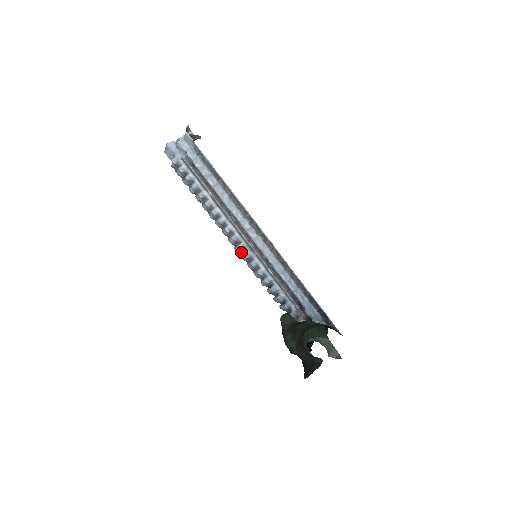
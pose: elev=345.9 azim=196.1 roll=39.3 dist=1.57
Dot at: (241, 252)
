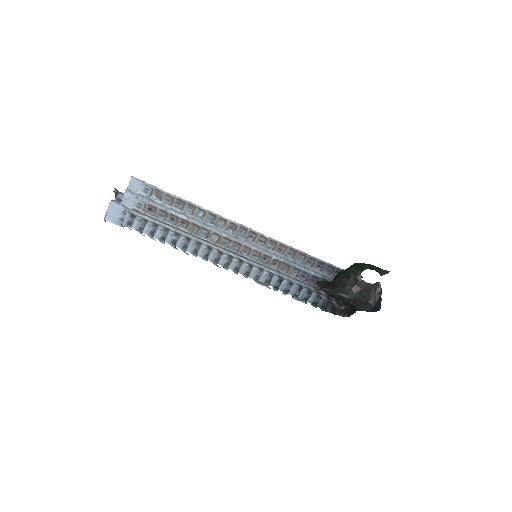
Dot at: (238, 264)
